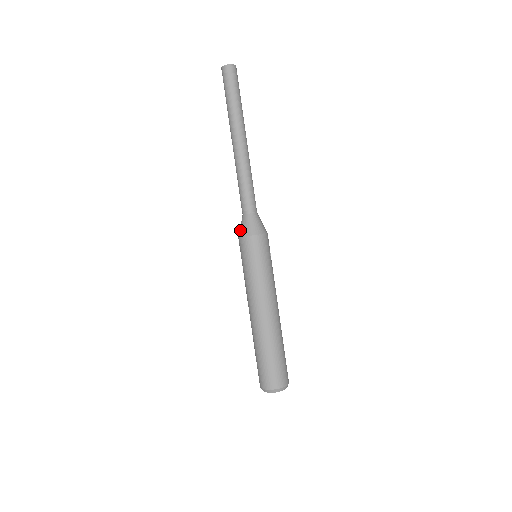
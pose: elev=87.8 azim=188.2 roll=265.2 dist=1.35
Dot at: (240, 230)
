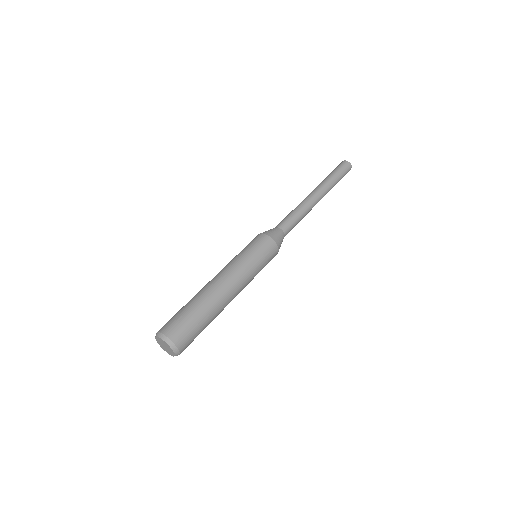
Dot at: (266, 231)
